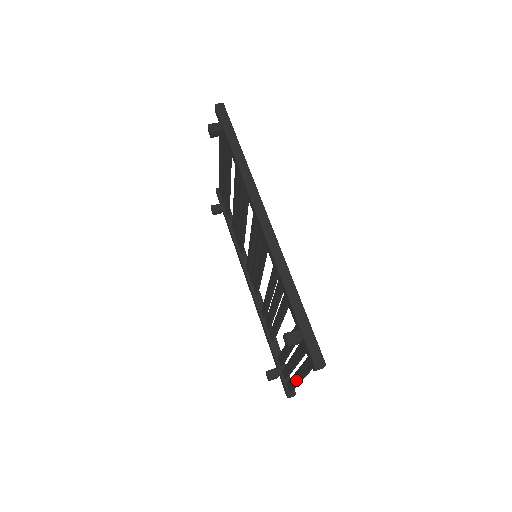
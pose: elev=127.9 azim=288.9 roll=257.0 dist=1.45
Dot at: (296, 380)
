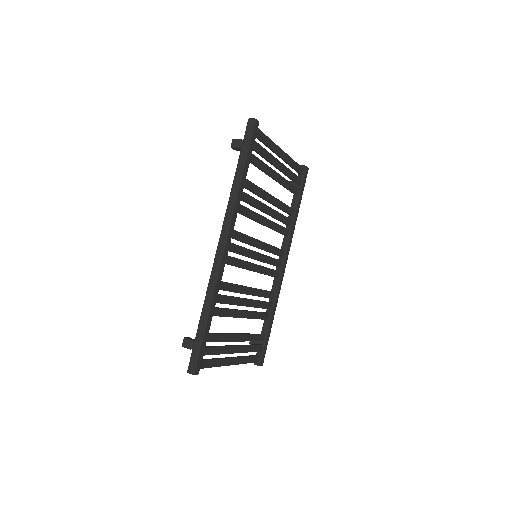
Dot at: occluded
